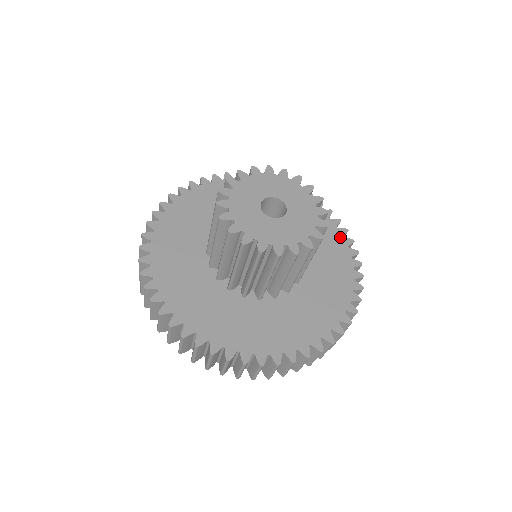
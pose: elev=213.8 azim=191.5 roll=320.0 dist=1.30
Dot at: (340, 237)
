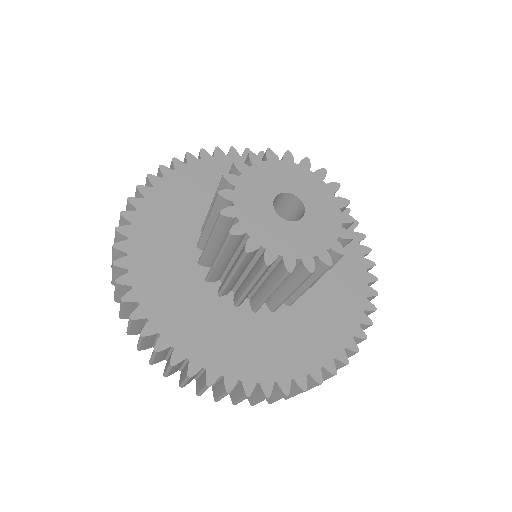
Dot at: (356, 243)
